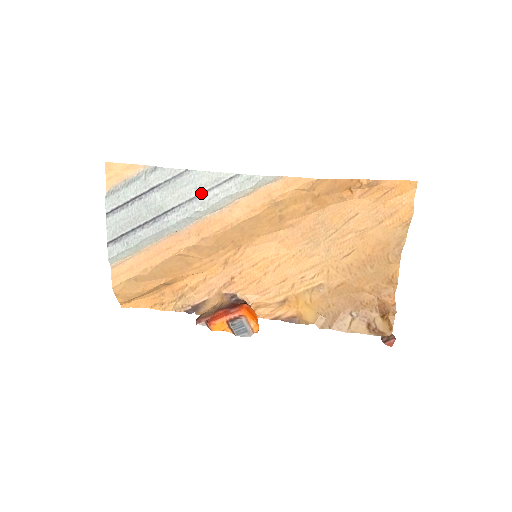
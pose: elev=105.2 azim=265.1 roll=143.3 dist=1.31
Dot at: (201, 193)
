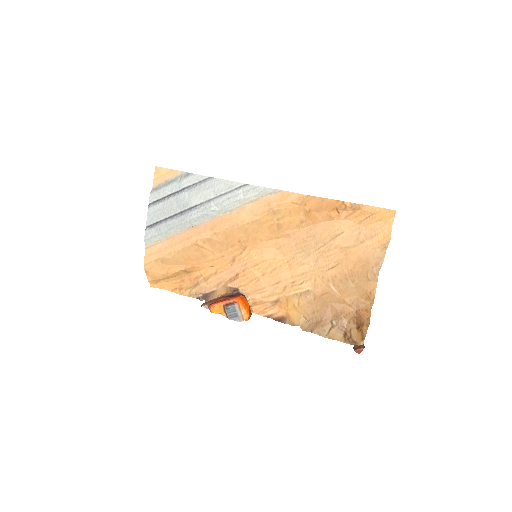
Dot at: (218, 196)
